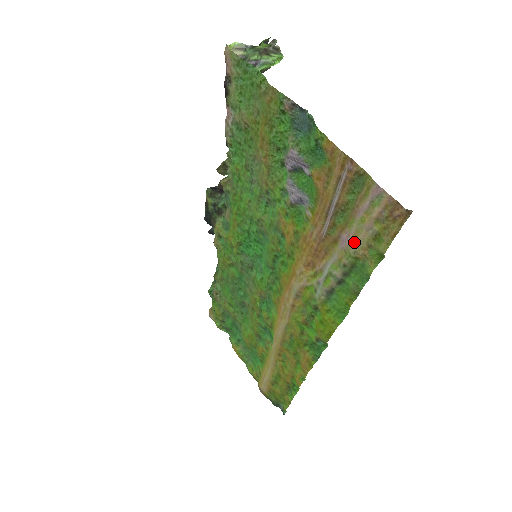
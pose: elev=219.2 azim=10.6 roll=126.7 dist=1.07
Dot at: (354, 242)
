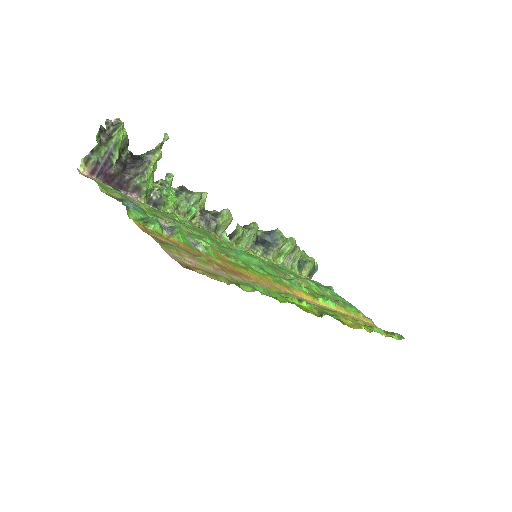
Dot at: occluded
